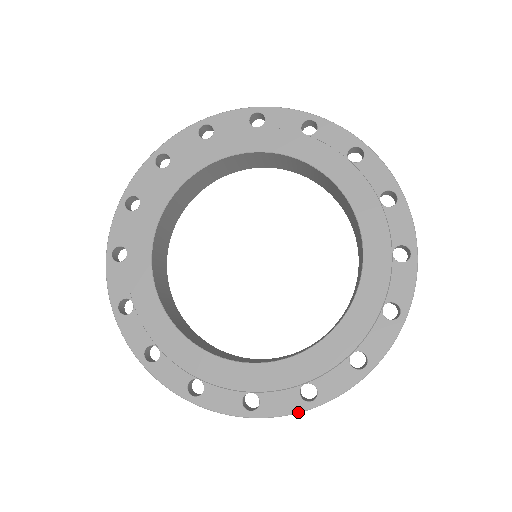
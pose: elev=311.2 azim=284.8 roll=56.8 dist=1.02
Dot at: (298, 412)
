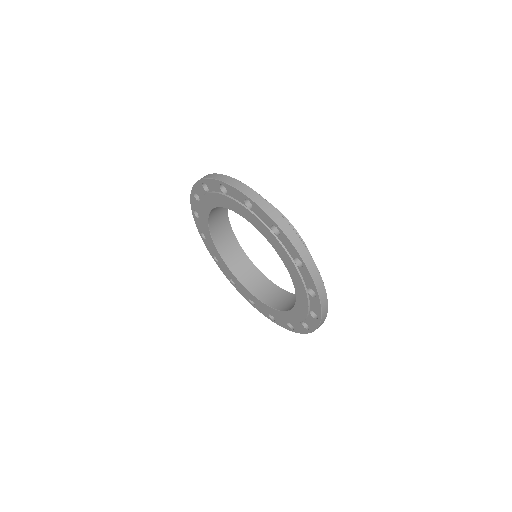
Dot at: (268, 318)
